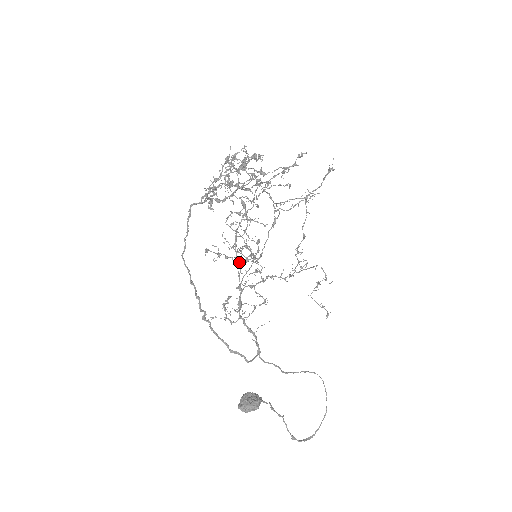
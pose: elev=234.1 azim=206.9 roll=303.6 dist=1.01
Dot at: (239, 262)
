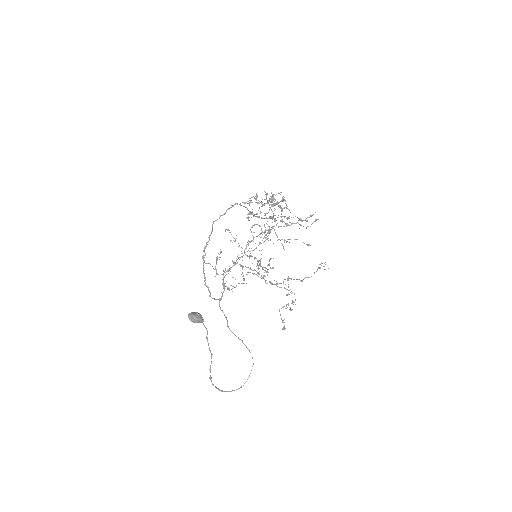
Dot at: (244, 252)
